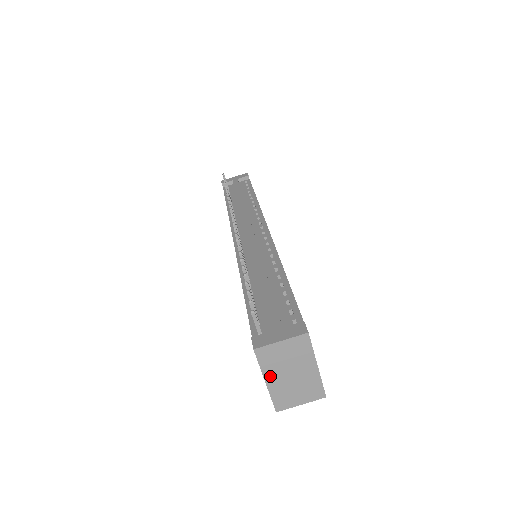
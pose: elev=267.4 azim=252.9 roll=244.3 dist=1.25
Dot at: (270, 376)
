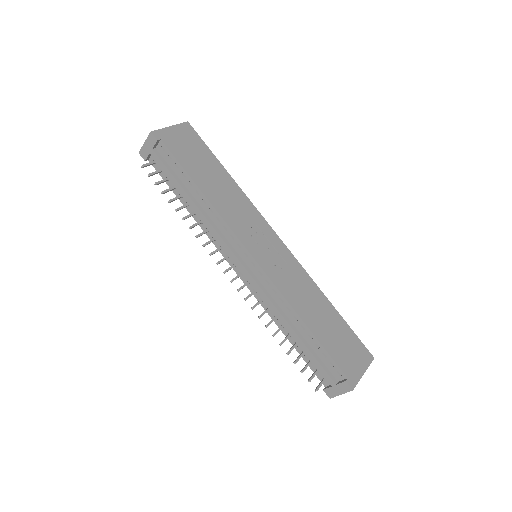
Dot at: occluded
